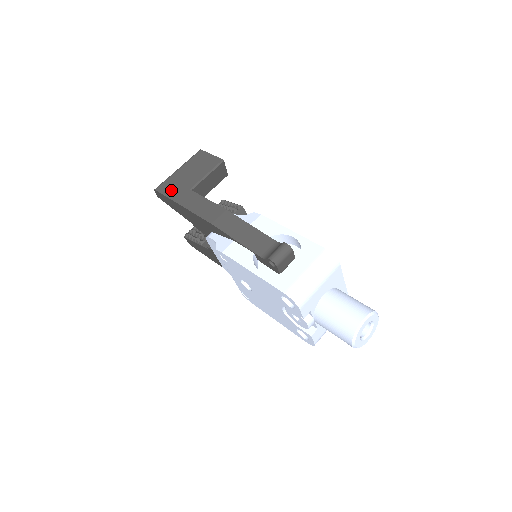
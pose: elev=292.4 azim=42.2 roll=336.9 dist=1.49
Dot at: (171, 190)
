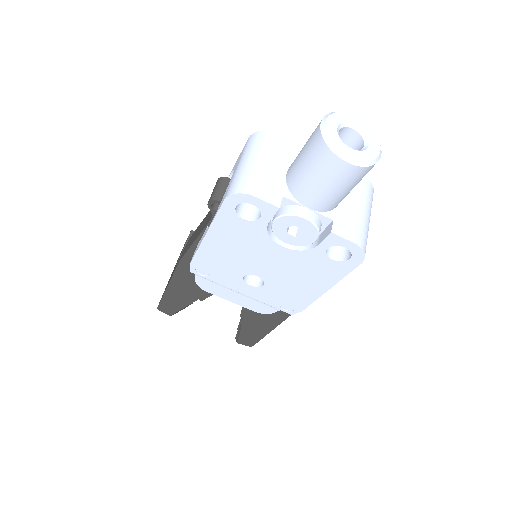
Dot at: (164, 291)
